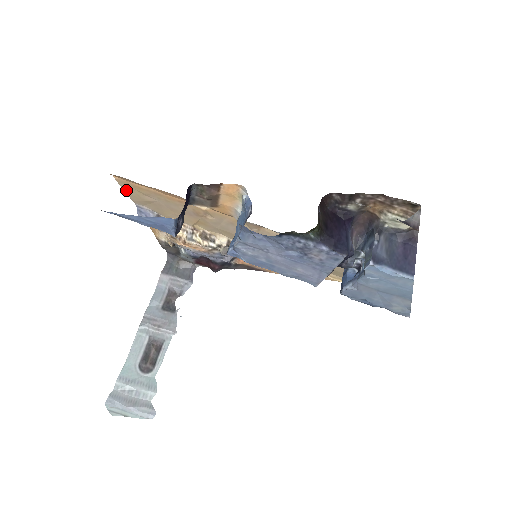
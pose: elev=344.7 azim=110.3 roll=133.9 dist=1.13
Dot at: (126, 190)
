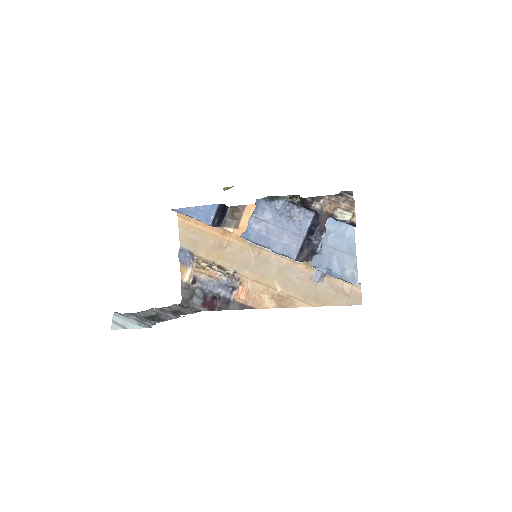
Dot at: (180, 231)
